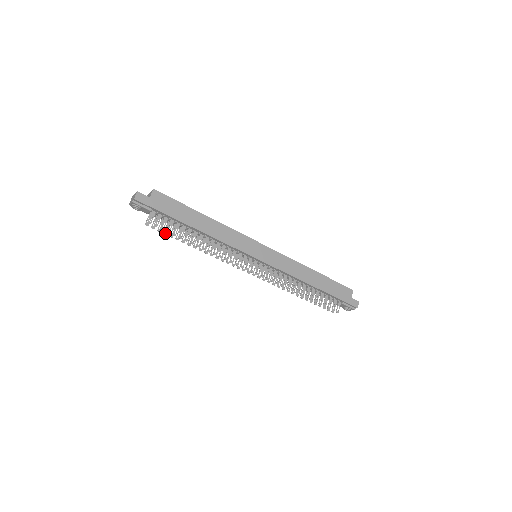
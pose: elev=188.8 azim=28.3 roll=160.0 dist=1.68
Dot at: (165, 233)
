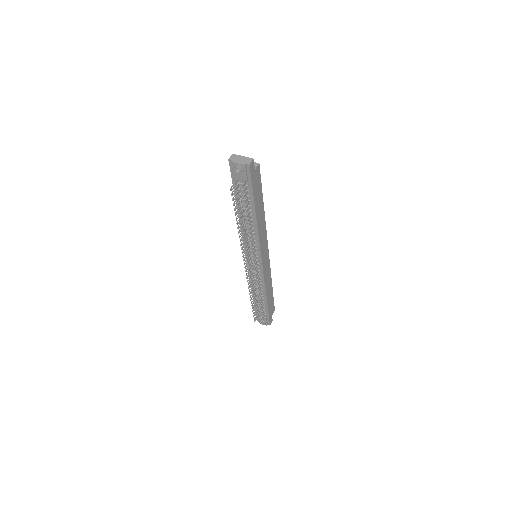
Dot at: (234, 204)
